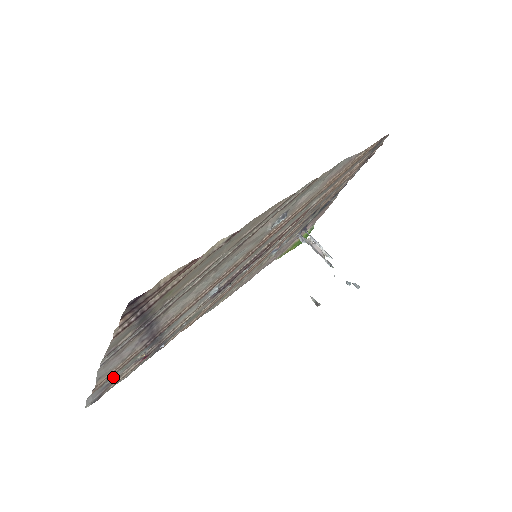
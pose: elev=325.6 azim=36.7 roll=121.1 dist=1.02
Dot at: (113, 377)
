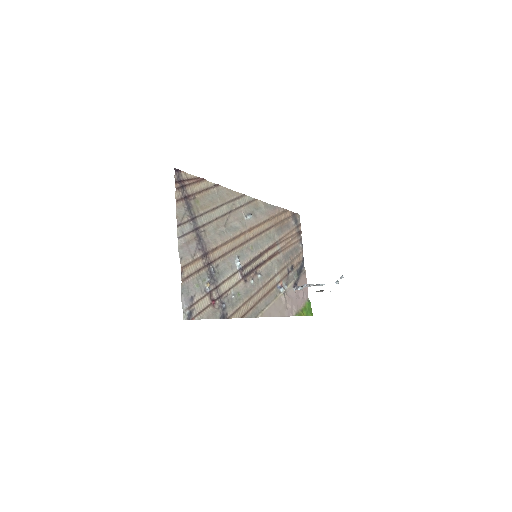
Dot at: (194, 291)
